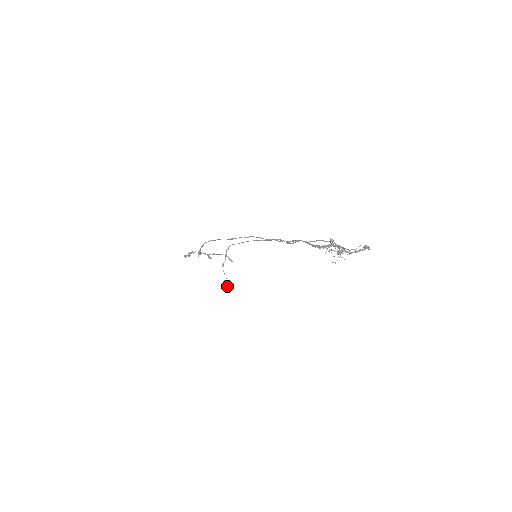
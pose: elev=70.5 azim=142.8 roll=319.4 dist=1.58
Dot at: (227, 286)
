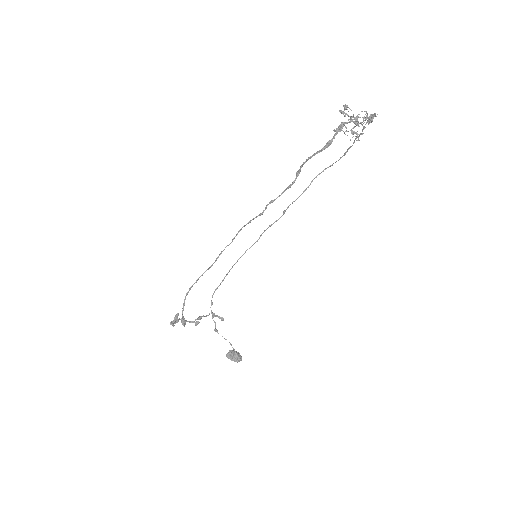
Dot at: (234, 355)
